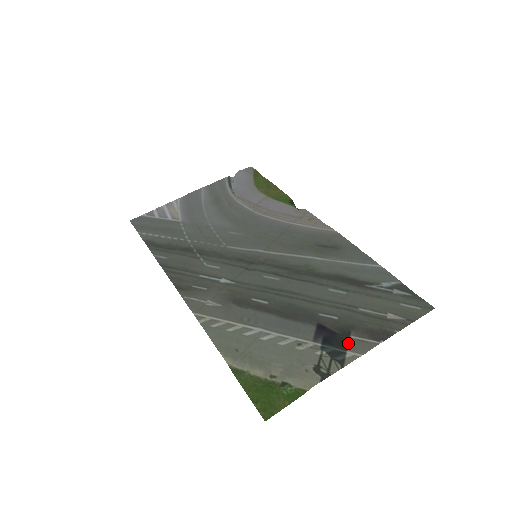
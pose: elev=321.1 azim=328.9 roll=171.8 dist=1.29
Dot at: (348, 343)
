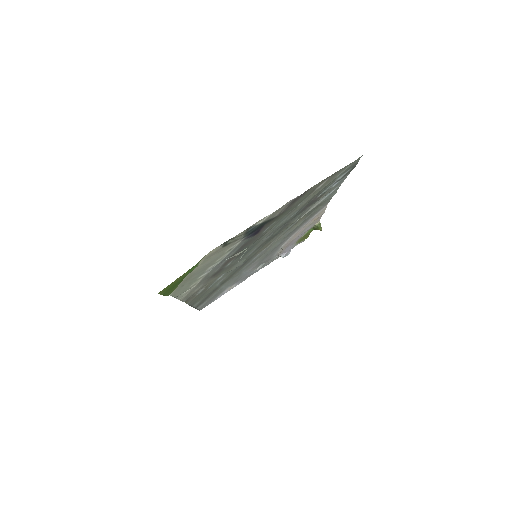
Dot at: (267, 220)
